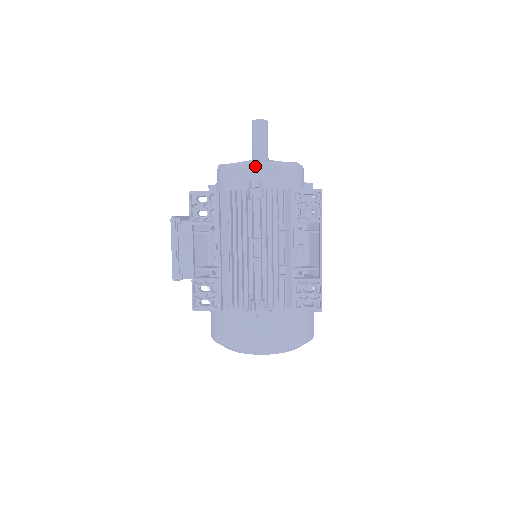
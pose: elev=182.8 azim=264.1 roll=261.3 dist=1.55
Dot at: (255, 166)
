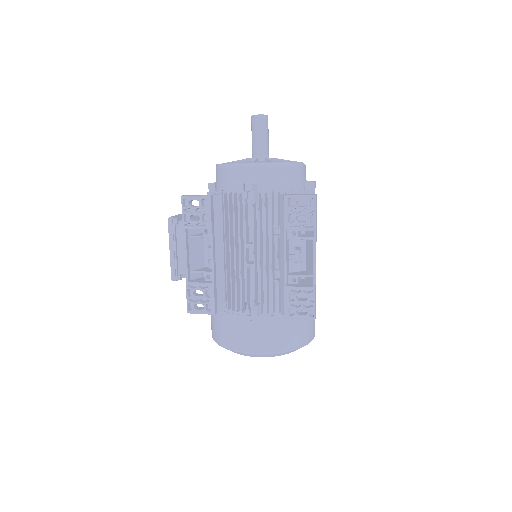
Dot at: (249, 168)
